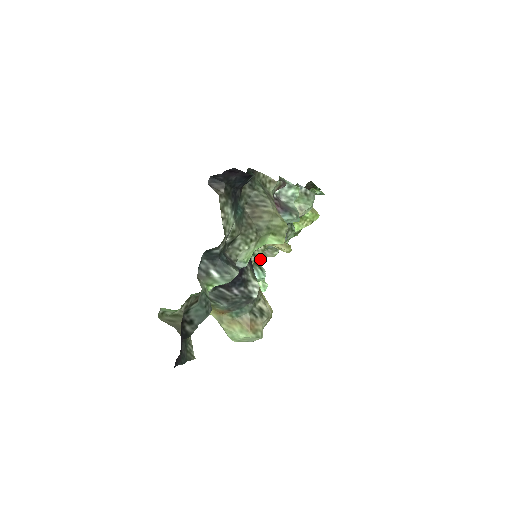
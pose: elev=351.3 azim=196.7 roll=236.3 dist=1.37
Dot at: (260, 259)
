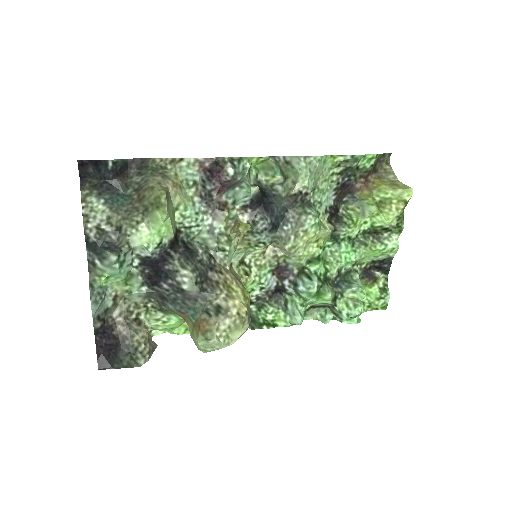
Dot at: (301, 265)
